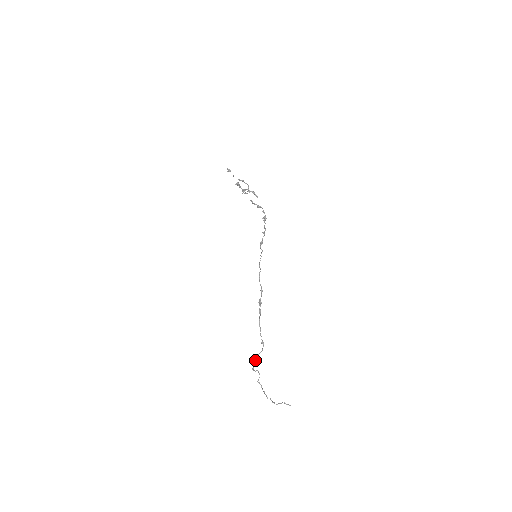
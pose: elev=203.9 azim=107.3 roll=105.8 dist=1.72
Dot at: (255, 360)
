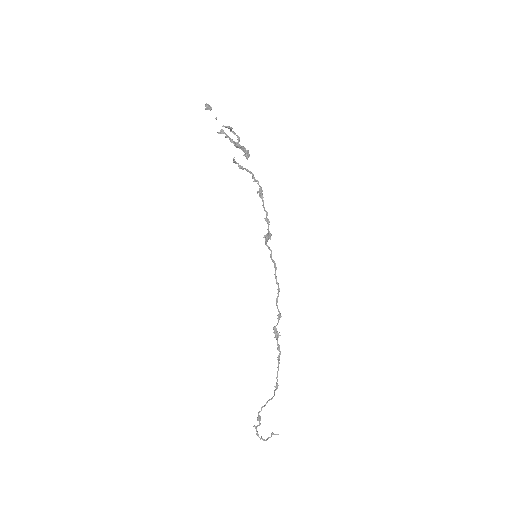
Dot at: occluded
